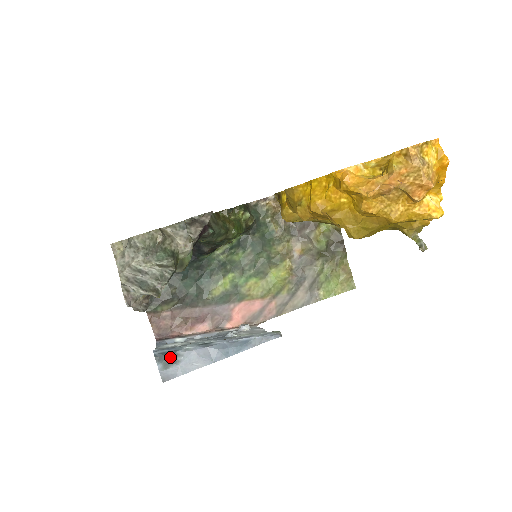
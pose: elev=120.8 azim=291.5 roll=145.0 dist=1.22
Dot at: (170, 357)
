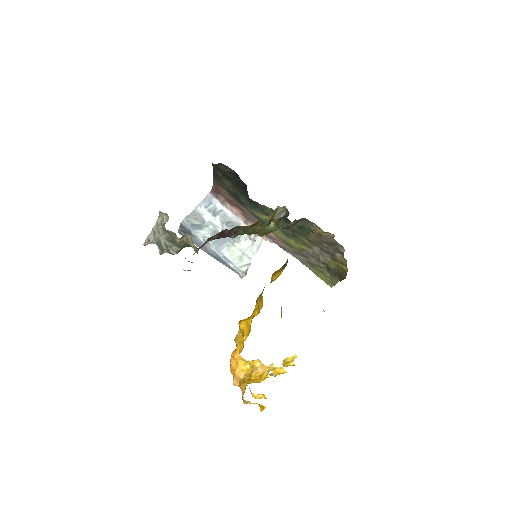
Dot at: (186, 232)
